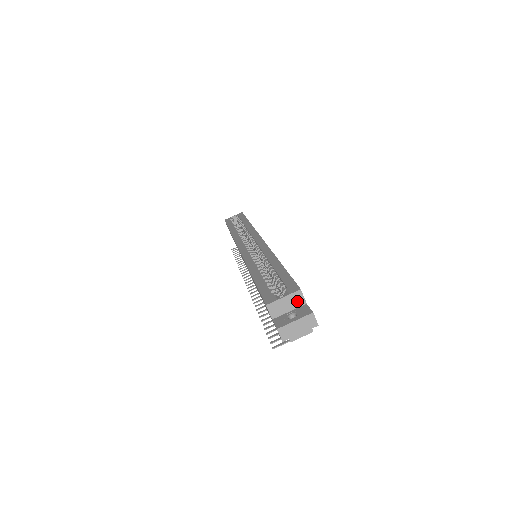
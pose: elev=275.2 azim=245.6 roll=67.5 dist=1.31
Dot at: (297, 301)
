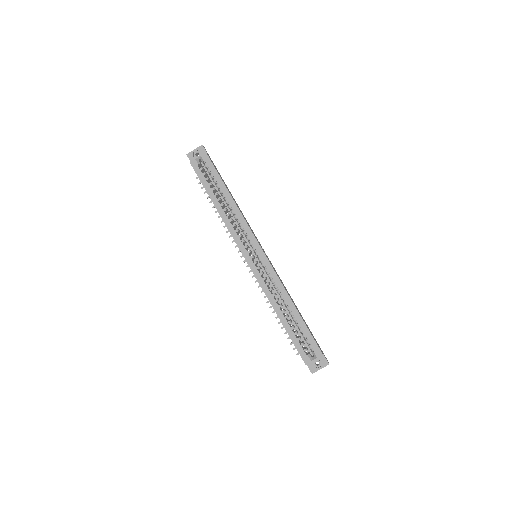
Dot at: (320, 356)
